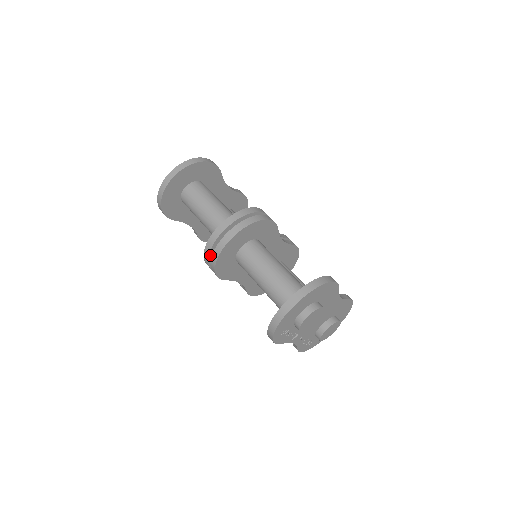
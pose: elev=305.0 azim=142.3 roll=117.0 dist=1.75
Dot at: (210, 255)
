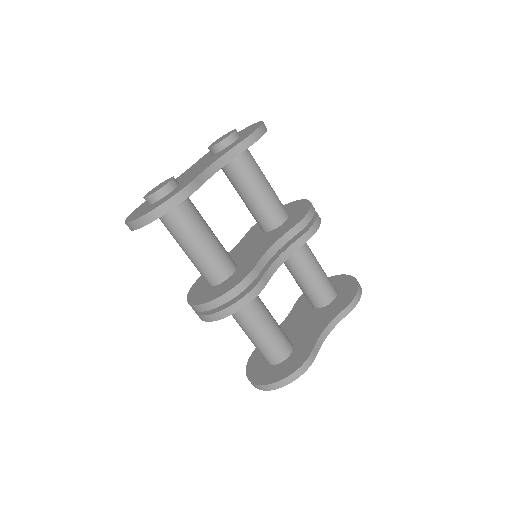
Dot at: occluded
